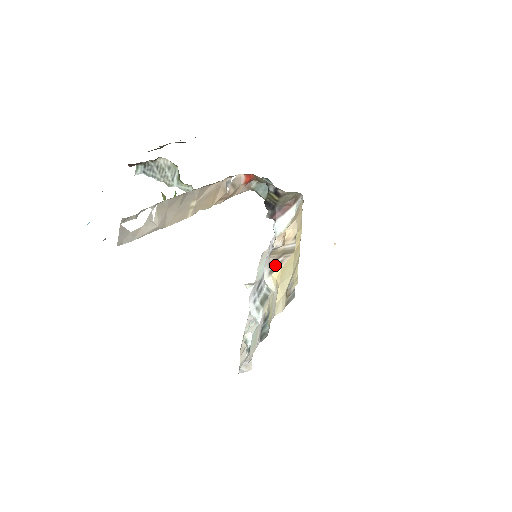
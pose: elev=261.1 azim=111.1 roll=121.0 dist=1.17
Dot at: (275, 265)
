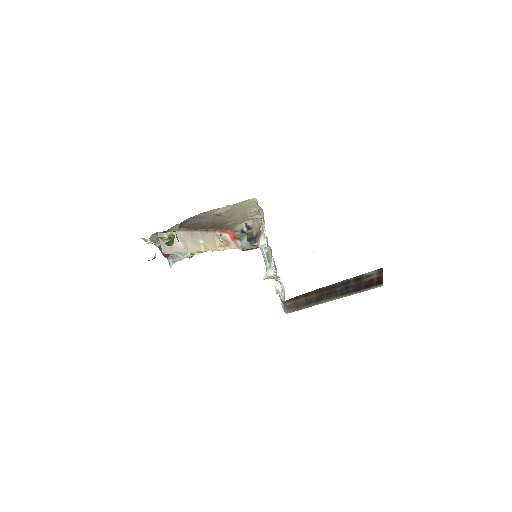
Dot at: (260, 235)
